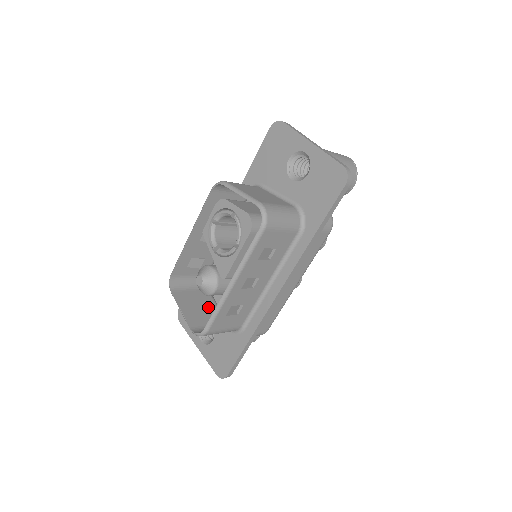
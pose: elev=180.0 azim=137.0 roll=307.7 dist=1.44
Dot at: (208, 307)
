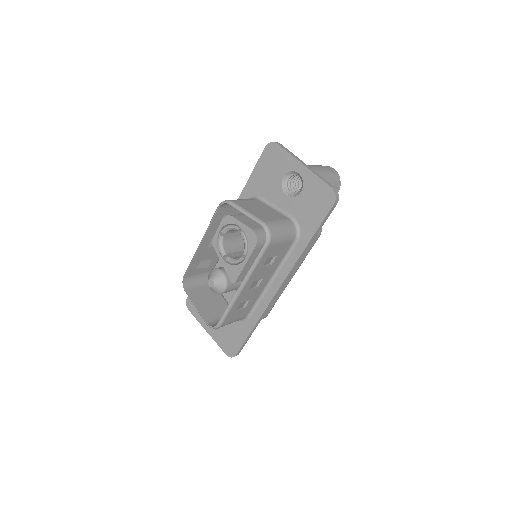
Dot at: (216, 300)
